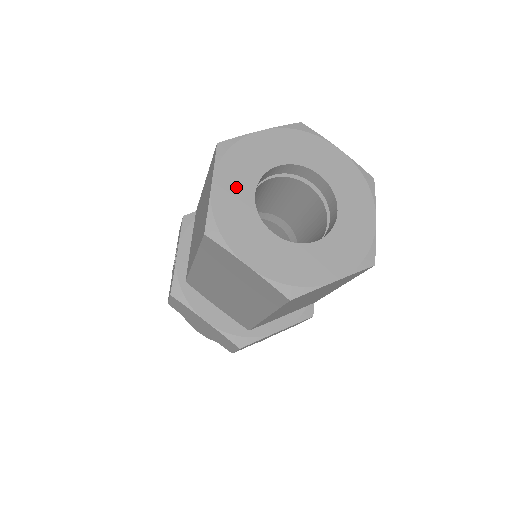
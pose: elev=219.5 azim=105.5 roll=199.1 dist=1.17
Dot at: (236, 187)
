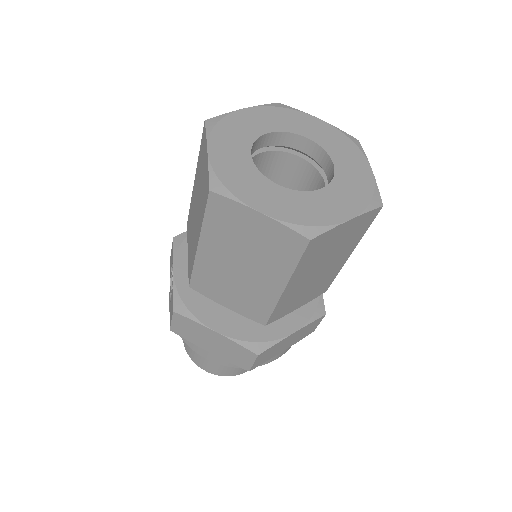
Dot at: (232, 151)
